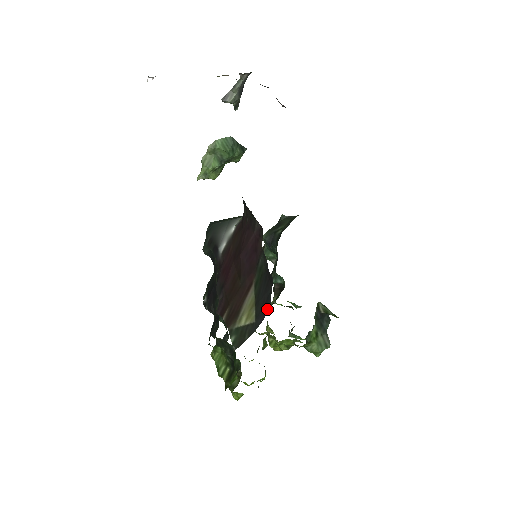
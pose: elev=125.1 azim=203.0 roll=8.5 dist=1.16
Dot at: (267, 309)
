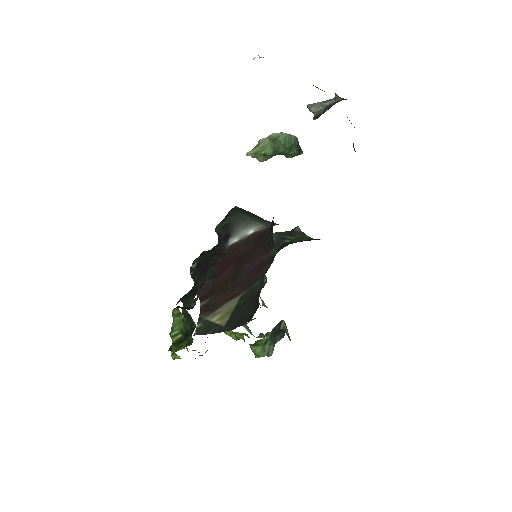
Dot at: (239, 326)
